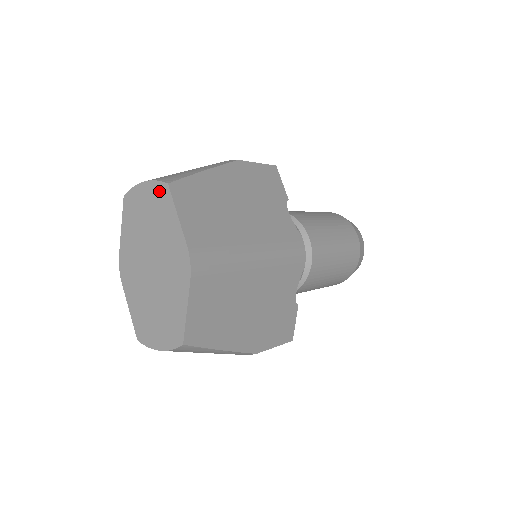
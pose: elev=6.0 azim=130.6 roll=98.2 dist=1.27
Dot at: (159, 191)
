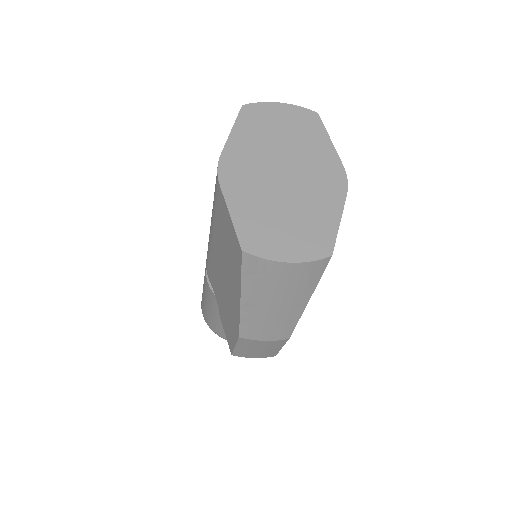
Dot at: (304, 115)
